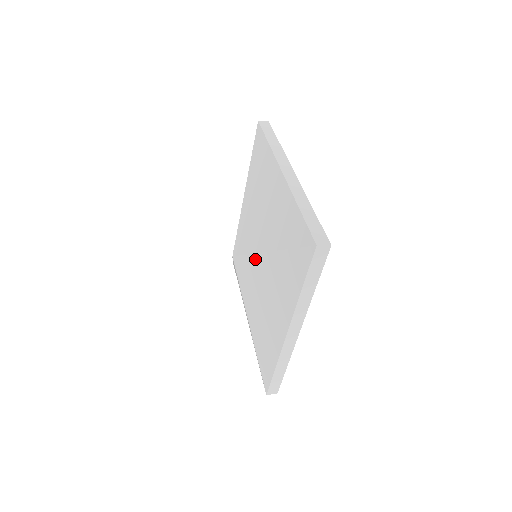
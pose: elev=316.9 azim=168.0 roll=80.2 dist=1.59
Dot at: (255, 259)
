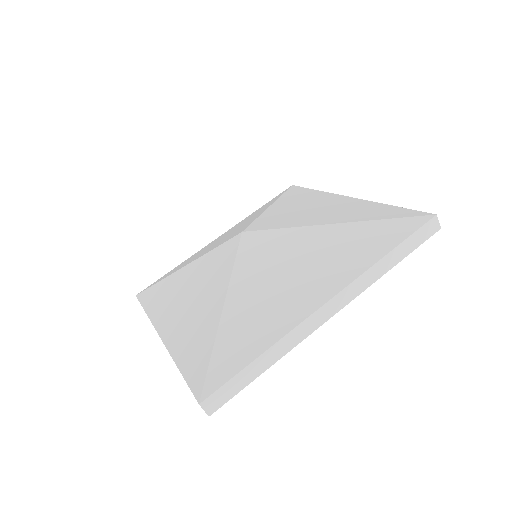
Dot at: (298, 231)
